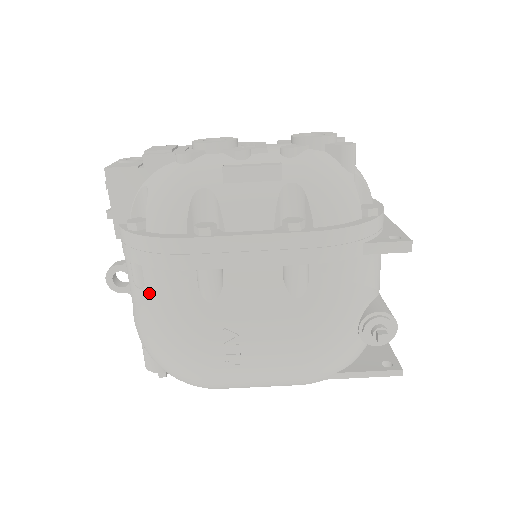
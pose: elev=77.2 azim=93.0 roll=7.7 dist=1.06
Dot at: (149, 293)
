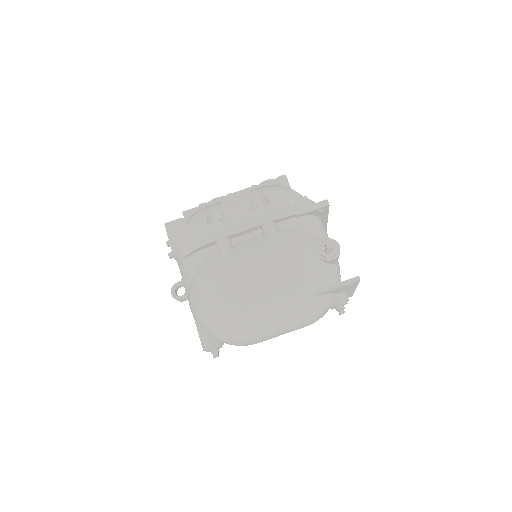
Dot at: (195, 273)
